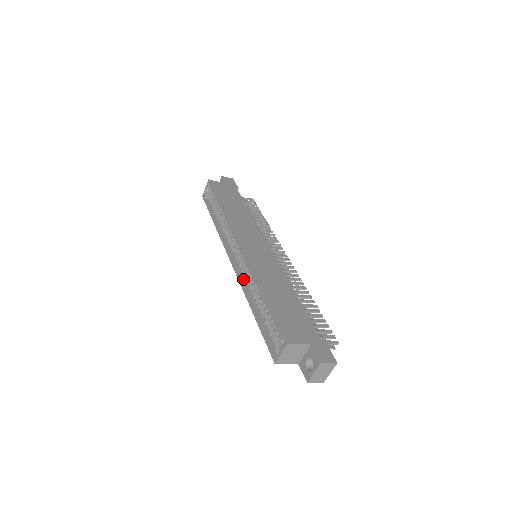
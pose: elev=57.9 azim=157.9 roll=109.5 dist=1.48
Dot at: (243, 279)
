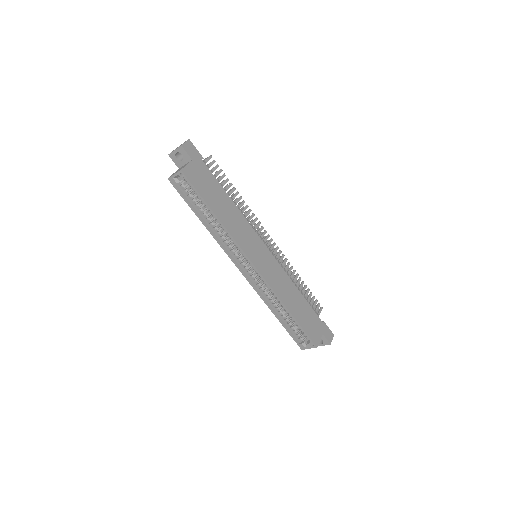
Dot at: (259, 289)
